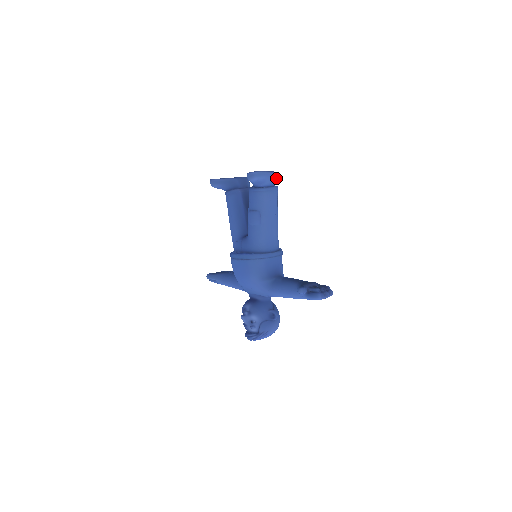
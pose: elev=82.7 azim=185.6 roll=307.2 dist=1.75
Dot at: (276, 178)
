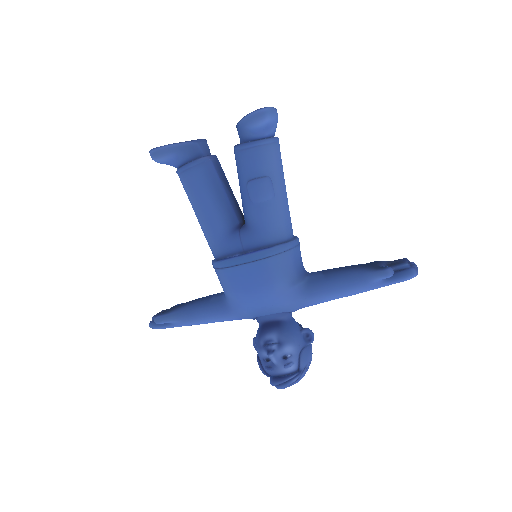
Dot at: occluded
